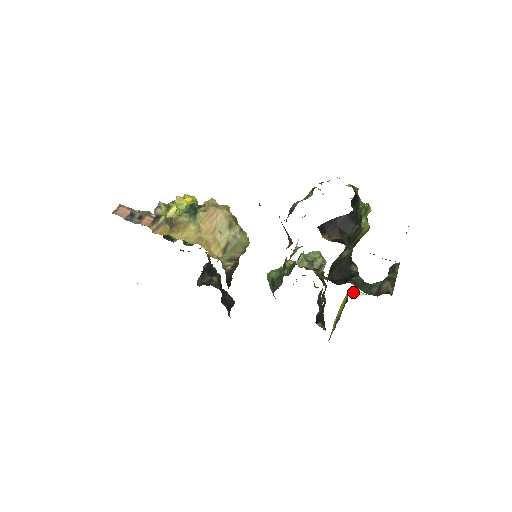
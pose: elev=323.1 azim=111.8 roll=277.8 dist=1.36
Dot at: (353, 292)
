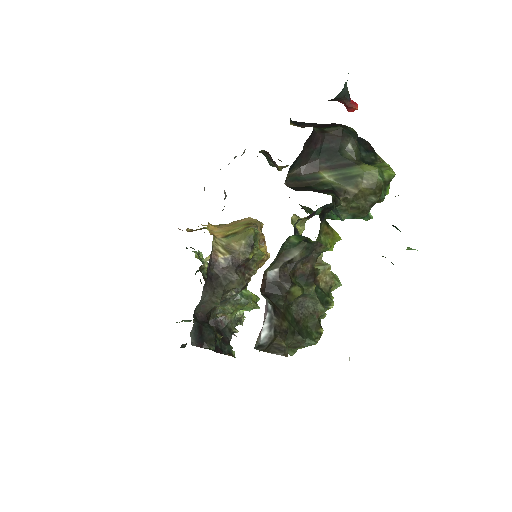
Dot at: occluded
